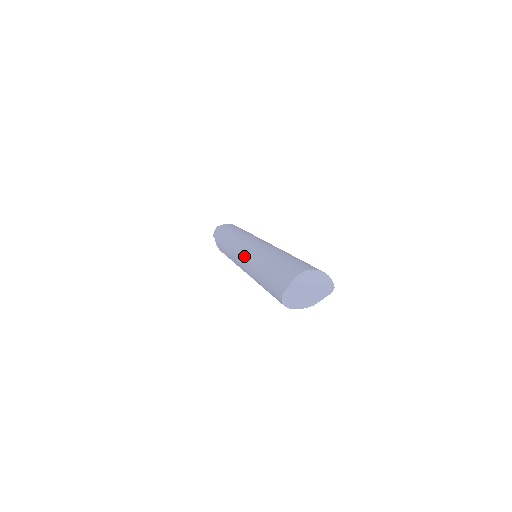
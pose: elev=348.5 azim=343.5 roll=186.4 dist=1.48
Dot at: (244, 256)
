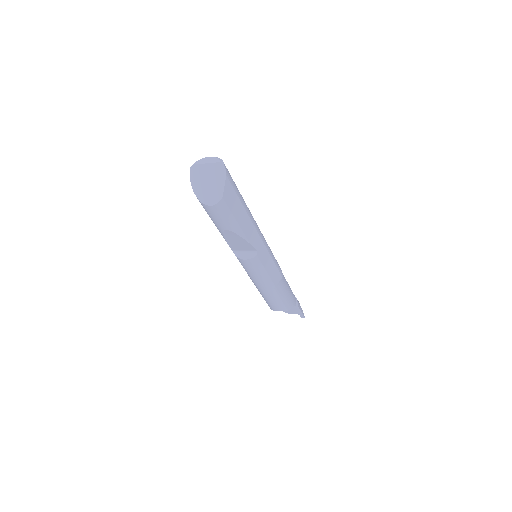
Dot at: occluded
